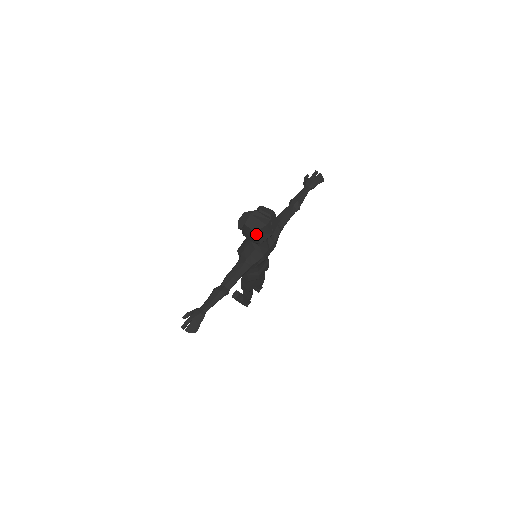
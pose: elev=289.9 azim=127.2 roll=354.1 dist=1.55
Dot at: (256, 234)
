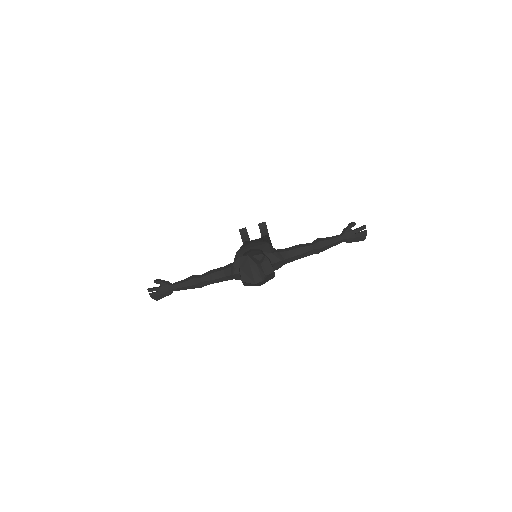
Dot at: (243, 282)
